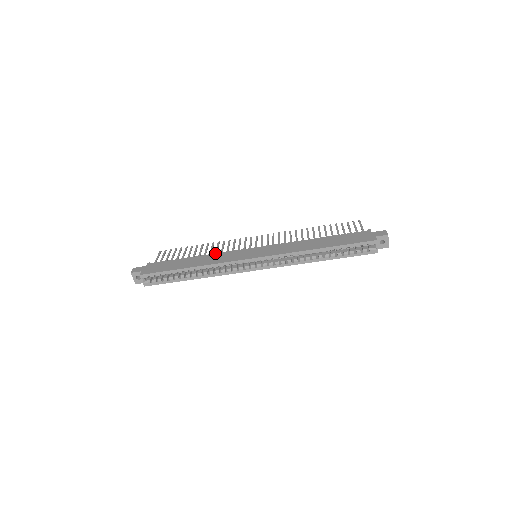
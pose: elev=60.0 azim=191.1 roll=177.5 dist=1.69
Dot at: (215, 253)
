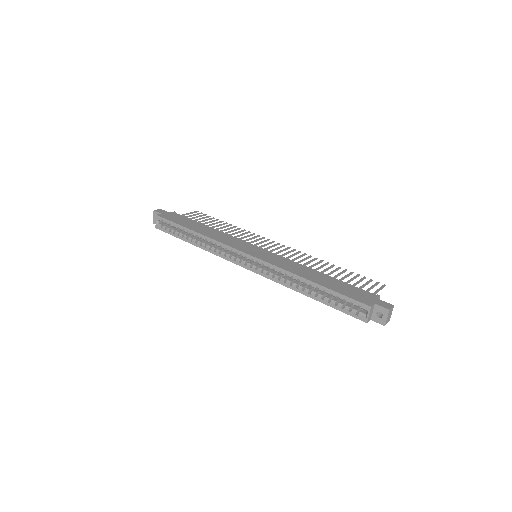
Dot at: occluded
